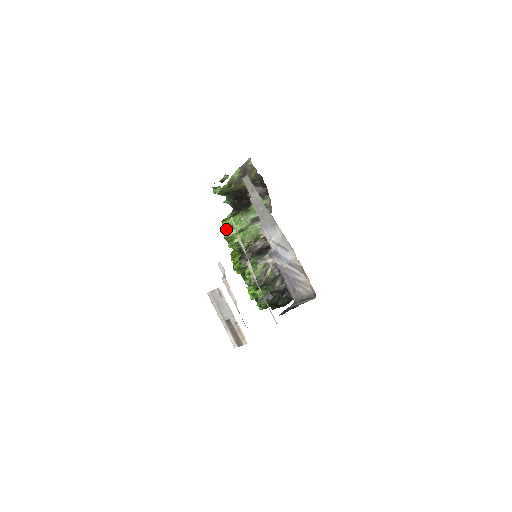
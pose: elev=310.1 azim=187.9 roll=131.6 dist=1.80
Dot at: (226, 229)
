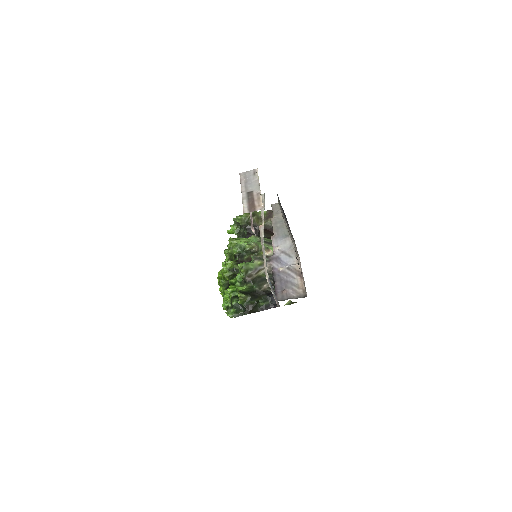
Dot at: occluded
